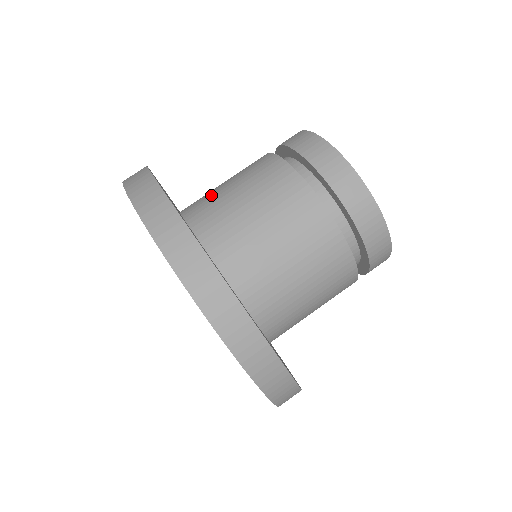
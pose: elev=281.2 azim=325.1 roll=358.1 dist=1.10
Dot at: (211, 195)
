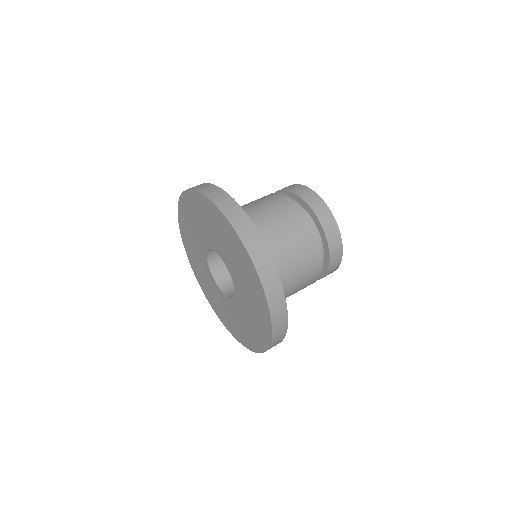
Dot at: occluded
